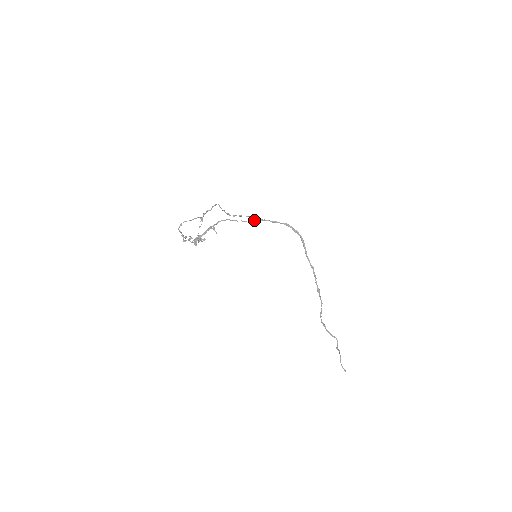
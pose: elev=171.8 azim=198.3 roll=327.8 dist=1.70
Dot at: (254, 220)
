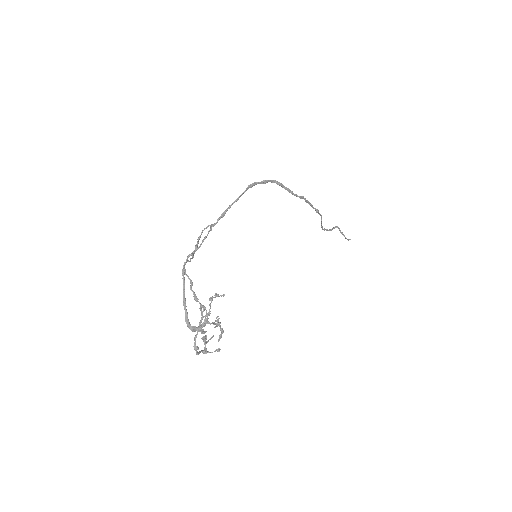
Dot at: (216, 223)
